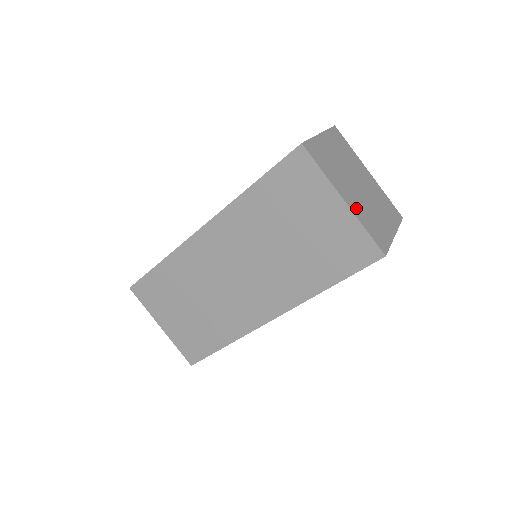
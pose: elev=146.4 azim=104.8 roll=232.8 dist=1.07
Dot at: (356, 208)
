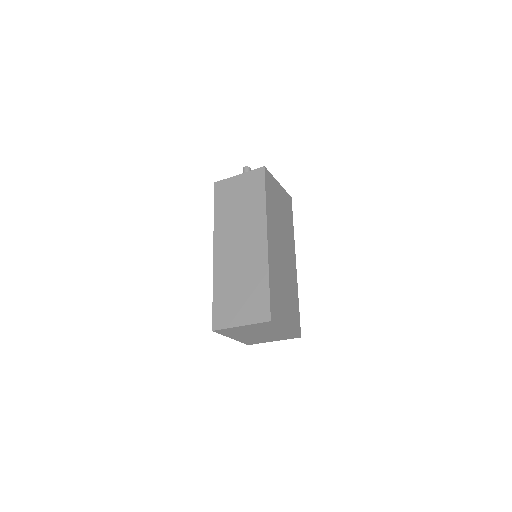
Dot at: (241, 339)
